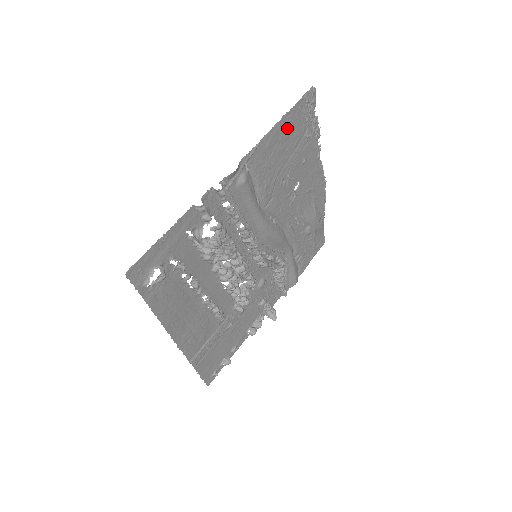
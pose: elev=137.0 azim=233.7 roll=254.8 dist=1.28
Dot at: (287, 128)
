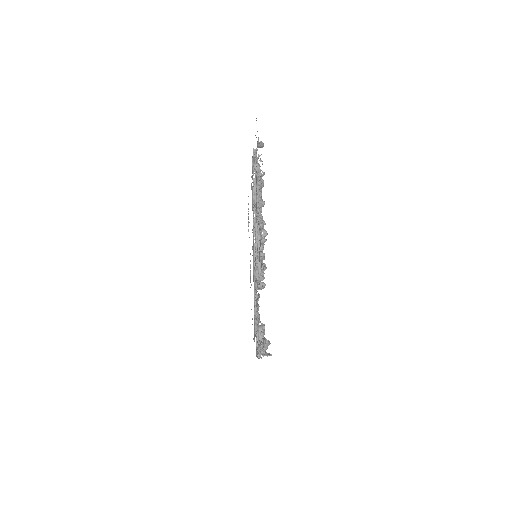
Dot at: occluded
